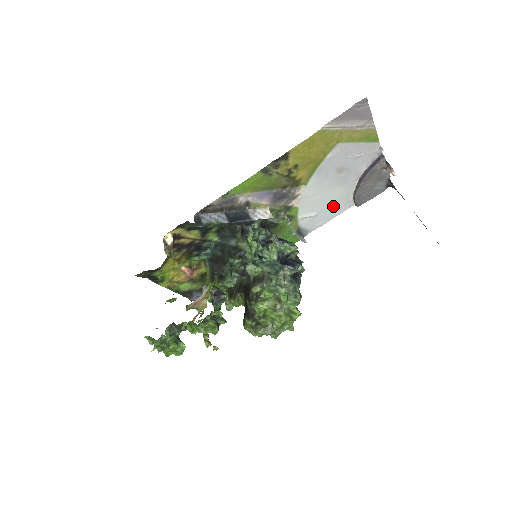
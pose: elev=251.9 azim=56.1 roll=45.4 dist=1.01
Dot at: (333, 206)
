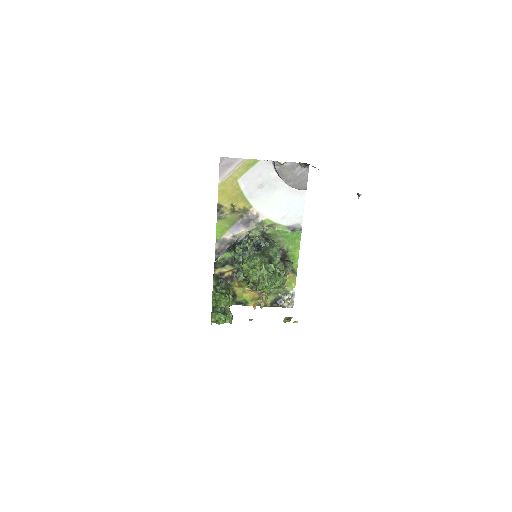
Dot at: (291, 202)
